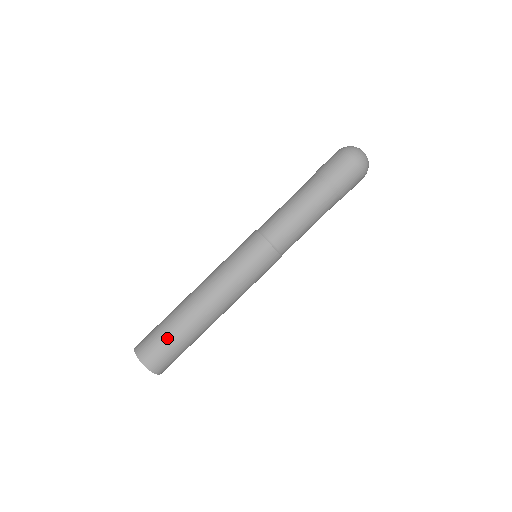
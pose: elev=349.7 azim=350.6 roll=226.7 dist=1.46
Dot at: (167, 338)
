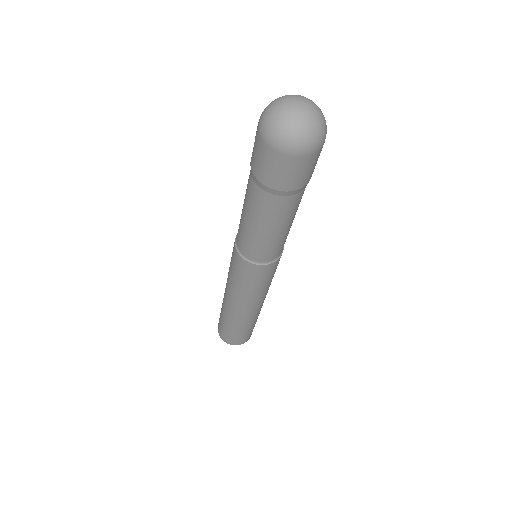
Dot at: (242, 333)
